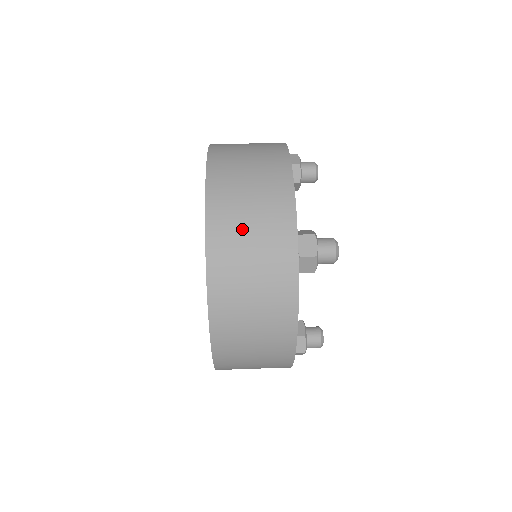
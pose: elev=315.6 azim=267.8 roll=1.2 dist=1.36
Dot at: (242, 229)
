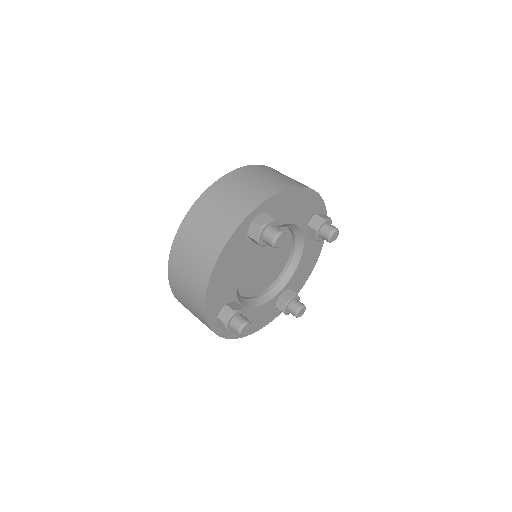
Dot at: (237, 187)
